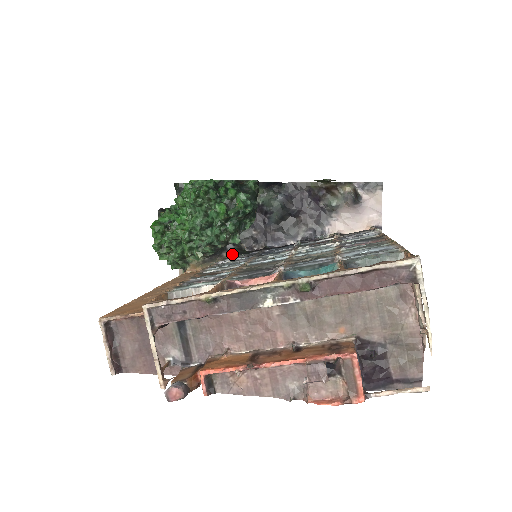
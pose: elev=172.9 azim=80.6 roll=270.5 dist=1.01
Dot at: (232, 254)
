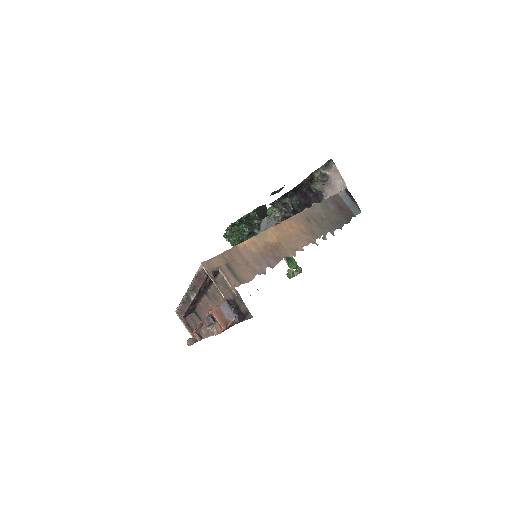
Dot at: occluded
